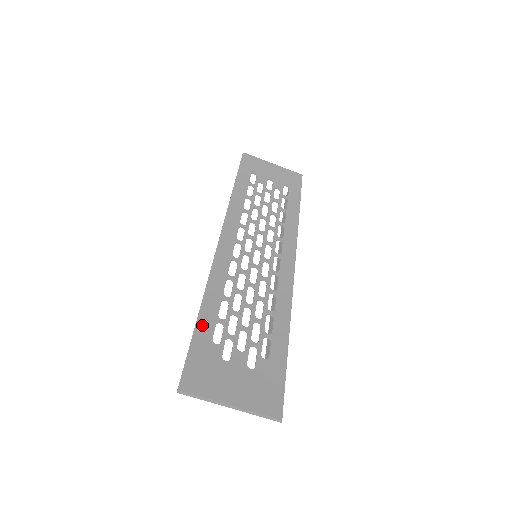
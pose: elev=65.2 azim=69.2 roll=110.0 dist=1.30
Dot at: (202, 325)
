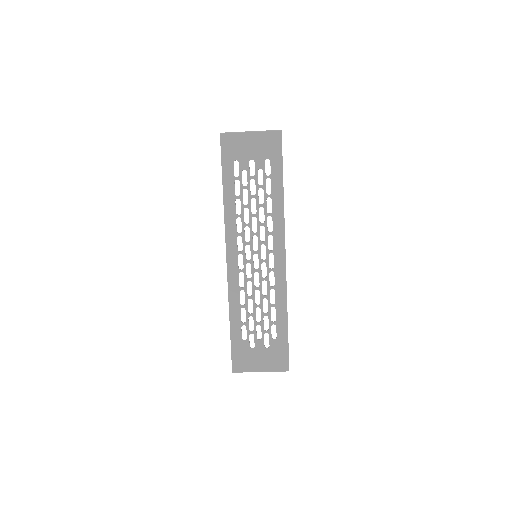
Dot at: (234, 331)
